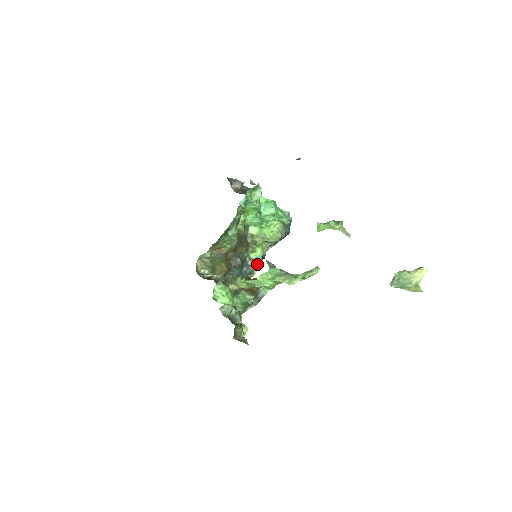
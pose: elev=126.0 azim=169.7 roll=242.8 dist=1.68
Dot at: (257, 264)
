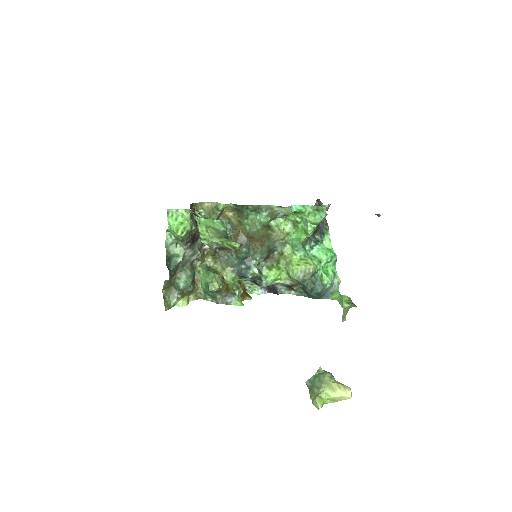
Dot at: (261, 281)
